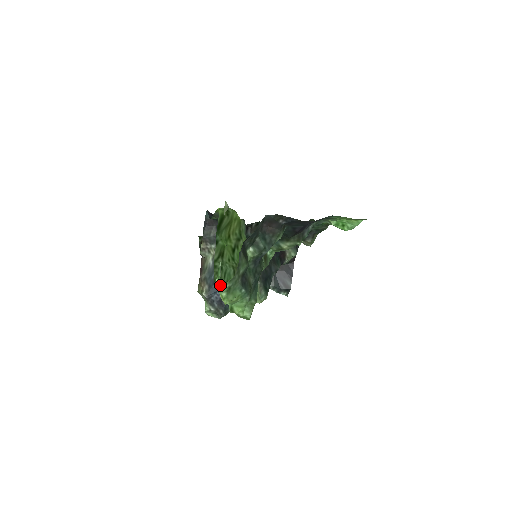
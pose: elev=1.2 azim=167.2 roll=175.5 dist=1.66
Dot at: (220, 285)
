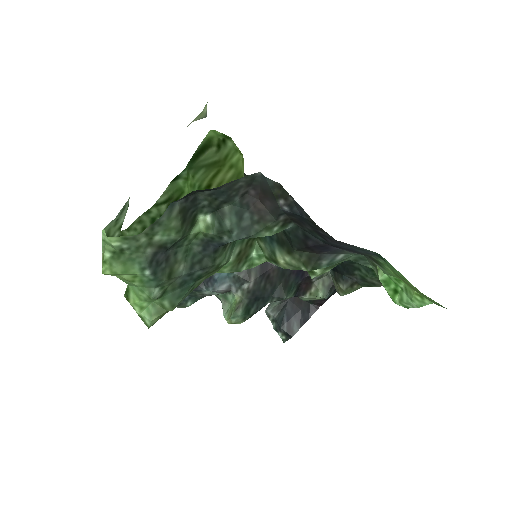
Dot at: (104, 233)
